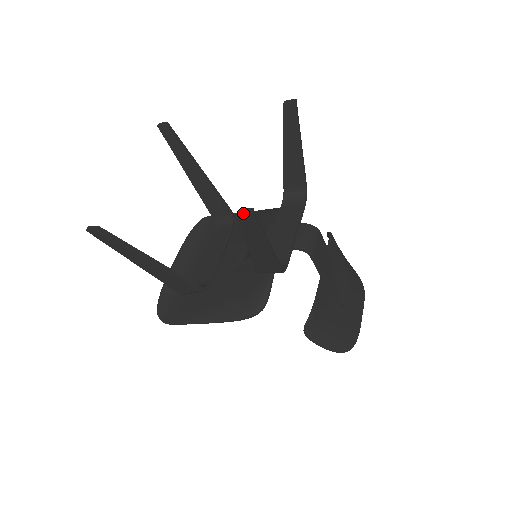
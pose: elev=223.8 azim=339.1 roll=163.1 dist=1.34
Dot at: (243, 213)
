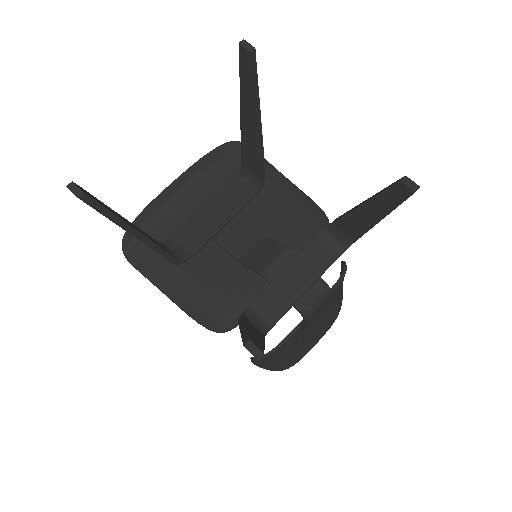
Dot at: (250, 352)
